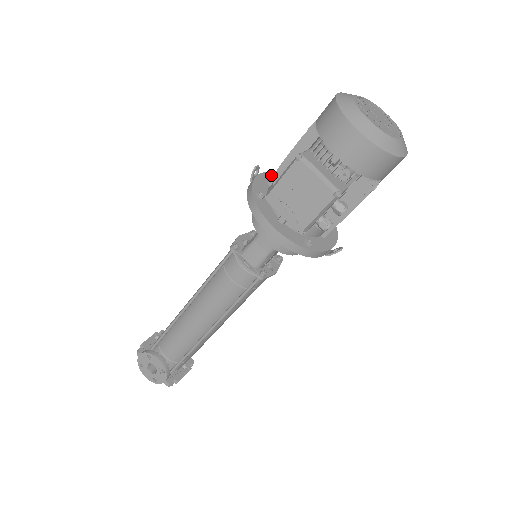
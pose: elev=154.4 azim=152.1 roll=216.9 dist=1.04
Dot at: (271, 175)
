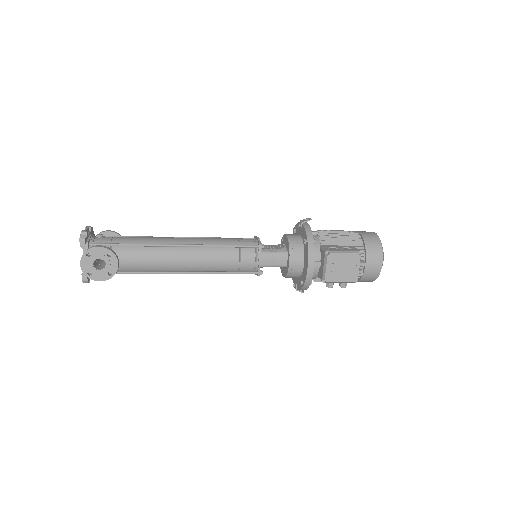
Dot at: occluded
